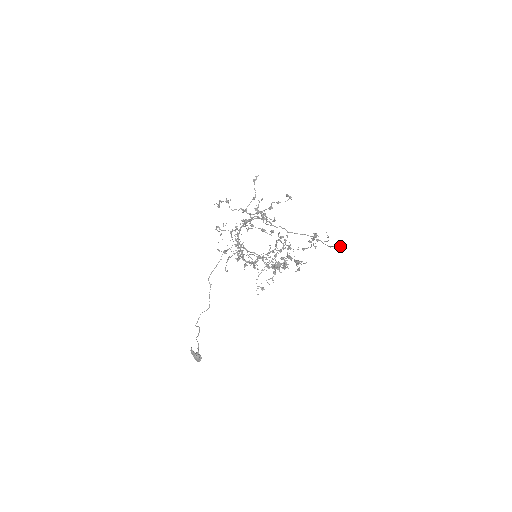
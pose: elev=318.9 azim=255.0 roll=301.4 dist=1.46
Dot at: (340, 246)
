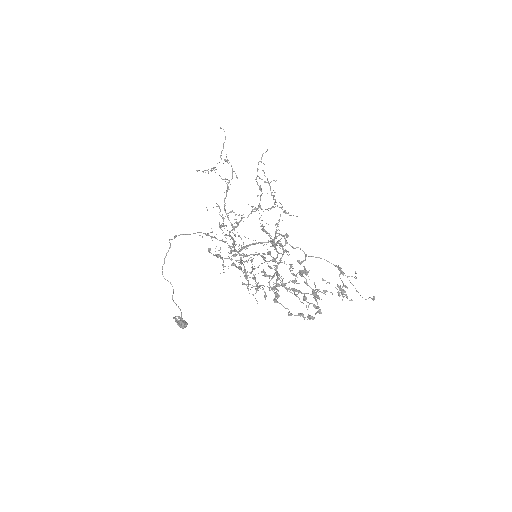
Dot at: occluded
